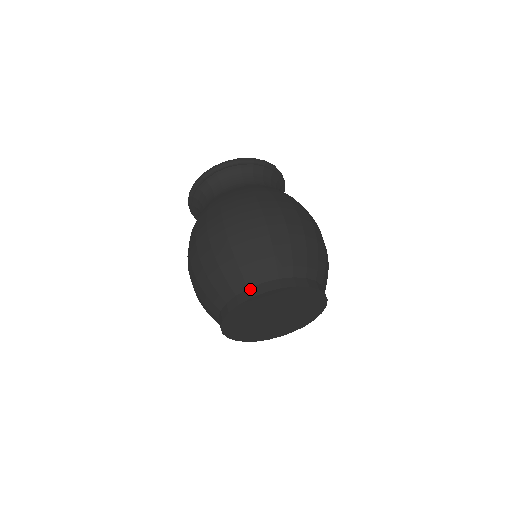
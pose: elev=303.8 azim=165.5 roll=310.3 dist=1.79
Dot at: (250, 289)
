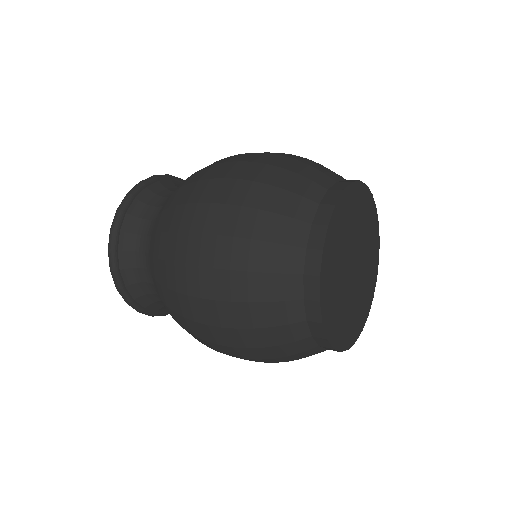
Dot at: (322, 203)
